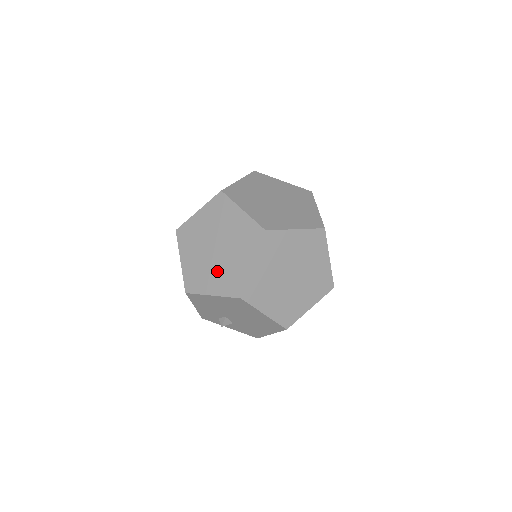
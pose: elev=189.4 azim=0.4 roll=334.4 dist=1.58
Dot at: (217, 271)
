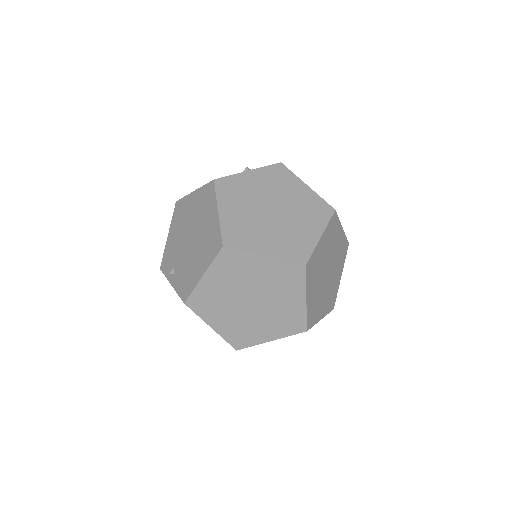
Dot at: (265, 320)
